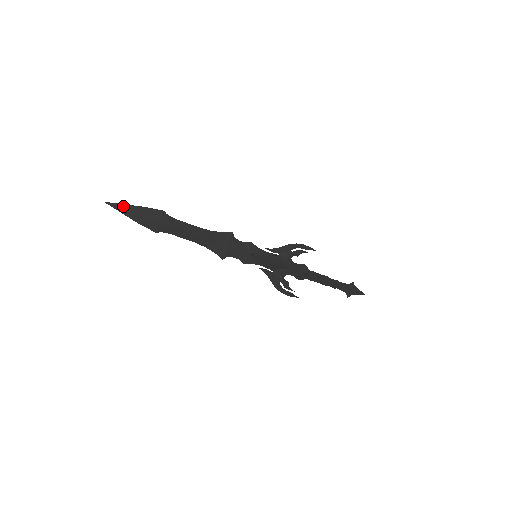
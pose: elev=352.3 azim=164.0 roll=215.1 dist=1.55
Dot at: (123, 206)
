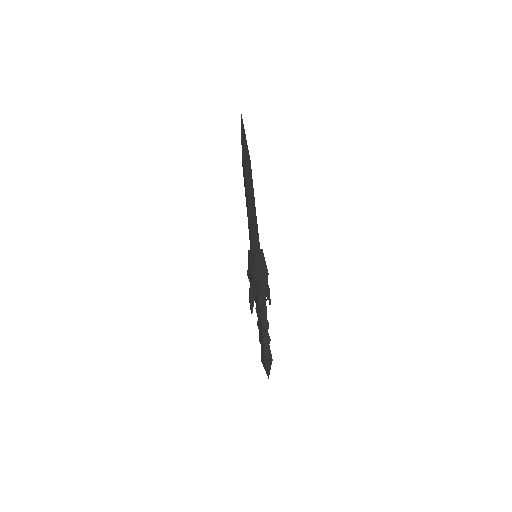
Dot at: (244, 129)
